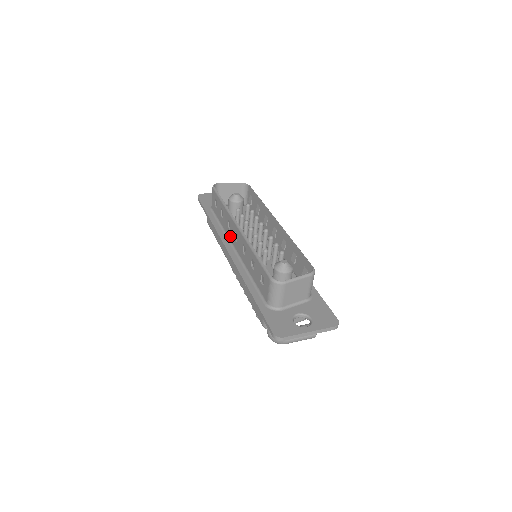
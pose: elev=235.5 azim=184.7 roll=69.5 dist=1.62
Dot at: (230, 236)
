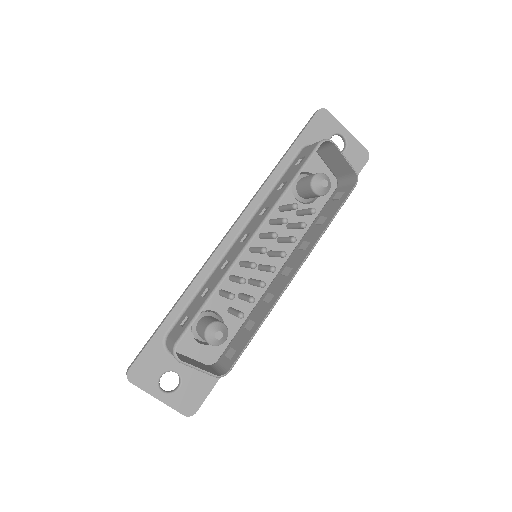
Dot at: (254, 219)
